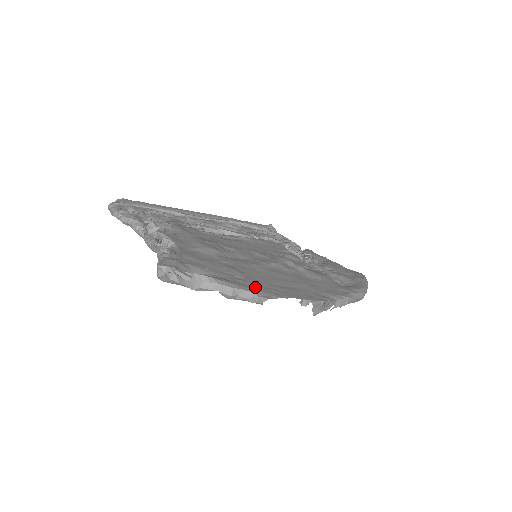
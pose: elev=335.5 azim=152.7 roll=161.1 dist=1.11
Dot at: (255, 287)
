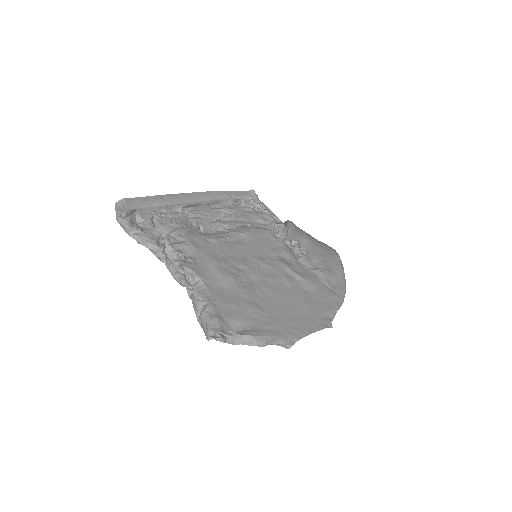
Dot at: (279, 331)
